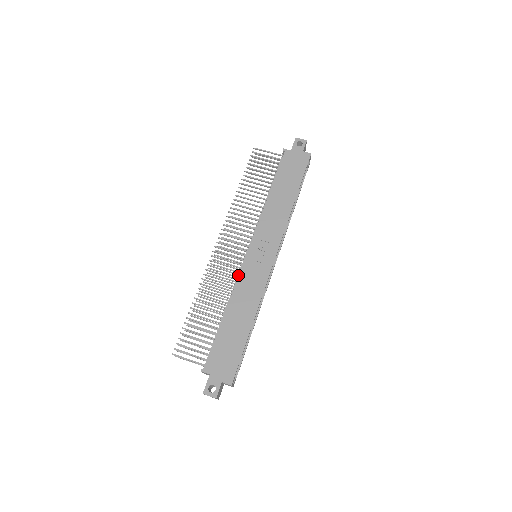
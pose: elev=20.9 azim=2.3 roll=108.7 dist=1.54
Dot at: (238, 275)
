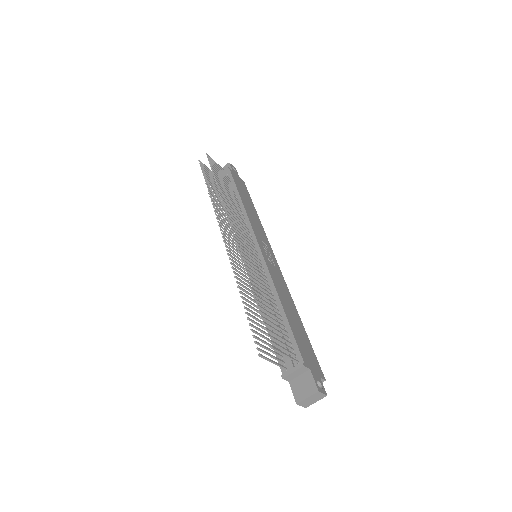
Dot at: occluded
